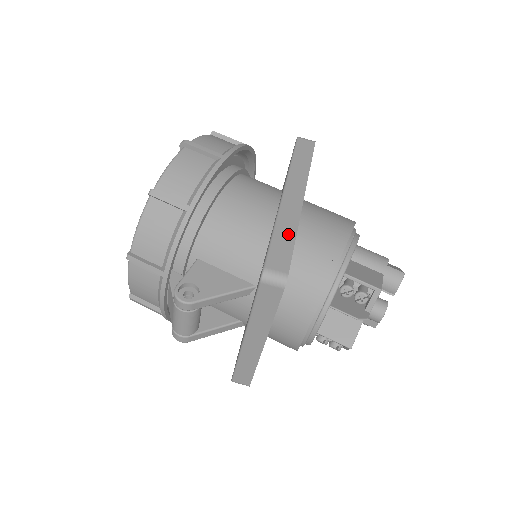
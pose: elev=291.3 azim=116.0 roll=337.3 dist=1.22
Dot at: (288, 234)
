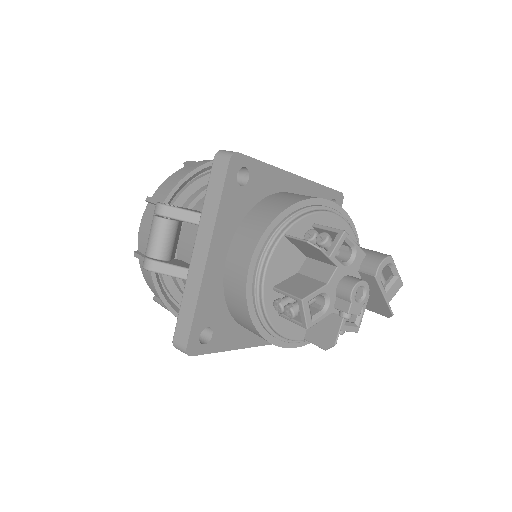
Dot at: occluded
